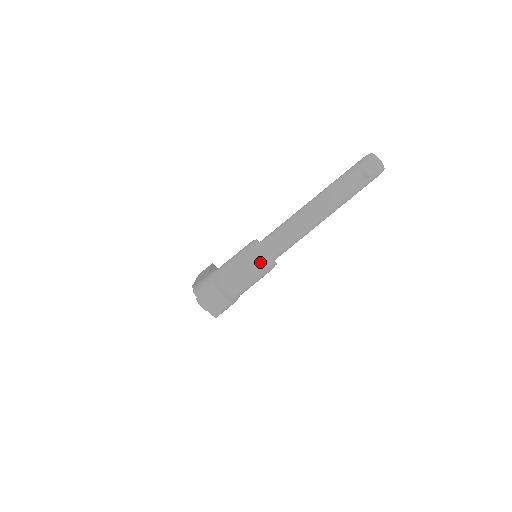
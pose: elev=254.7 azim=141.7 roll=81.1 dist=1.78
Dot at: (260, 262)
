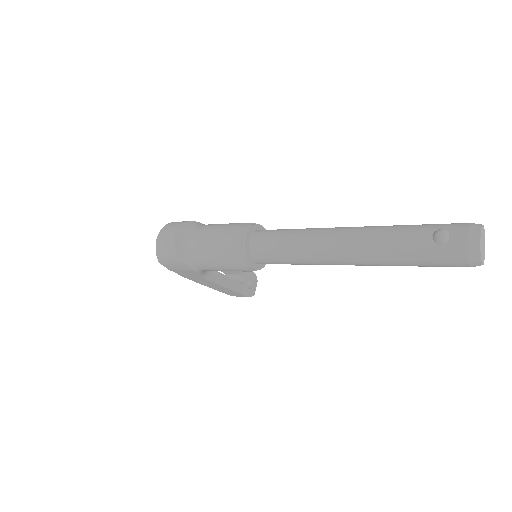
Dot at: (231, 237)
